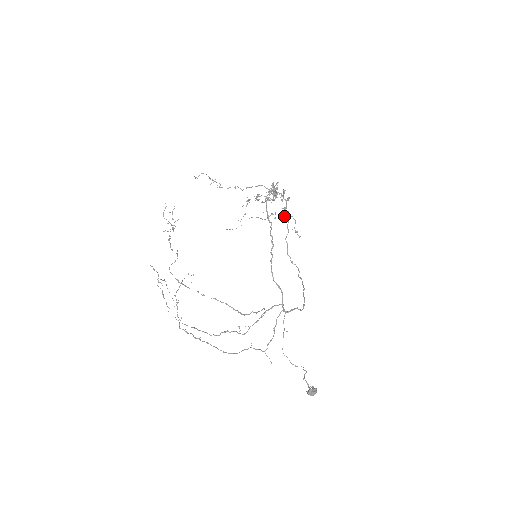
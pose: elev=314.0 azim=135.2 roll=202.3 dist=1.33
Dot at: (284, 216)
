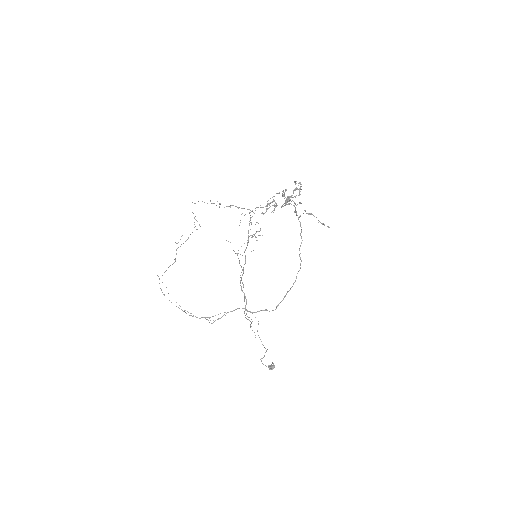
Dot at: (299, 216)
